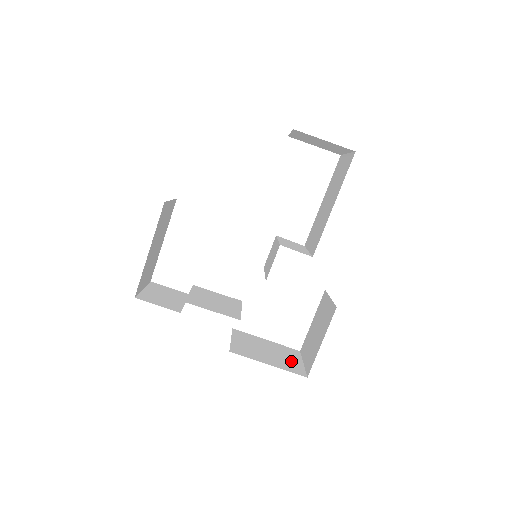
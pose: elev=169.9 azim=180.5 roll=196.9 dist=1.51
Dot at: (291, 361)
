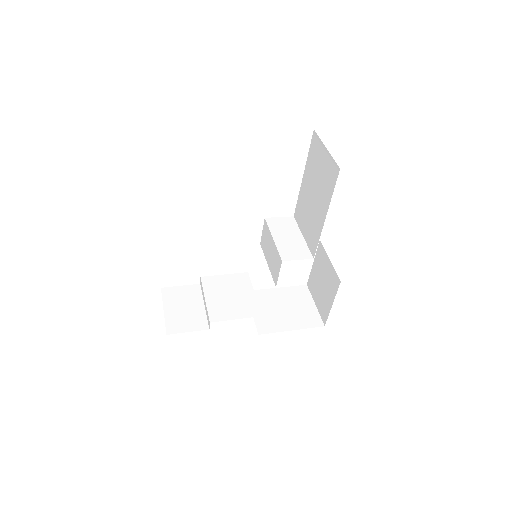
Dot at: (306, 309)
